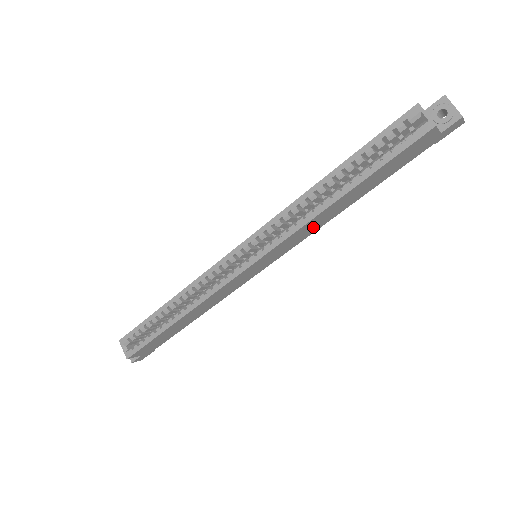
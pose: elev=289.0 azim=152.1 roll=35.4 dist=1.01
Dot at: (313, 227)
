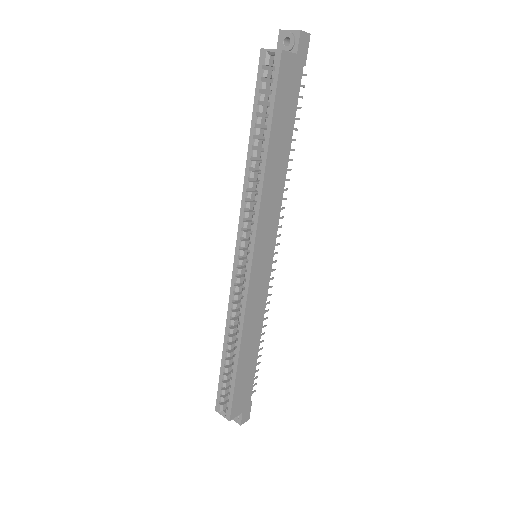
Dot at: (274, 198)
